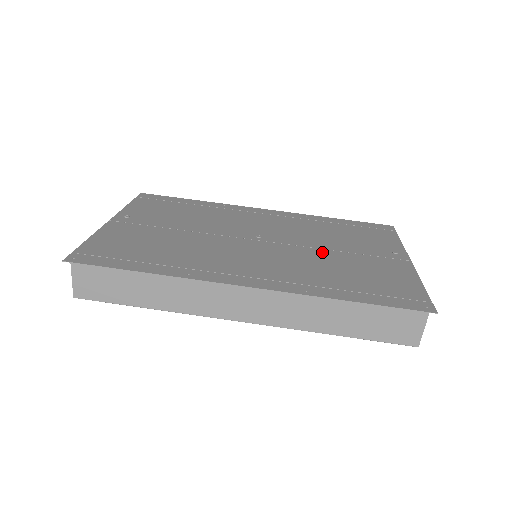
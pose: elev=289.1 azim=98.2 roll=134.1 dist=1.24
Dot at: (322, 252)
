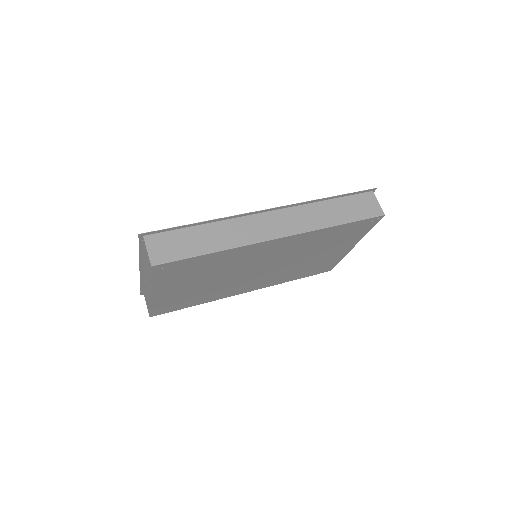
Dot at: occluded
